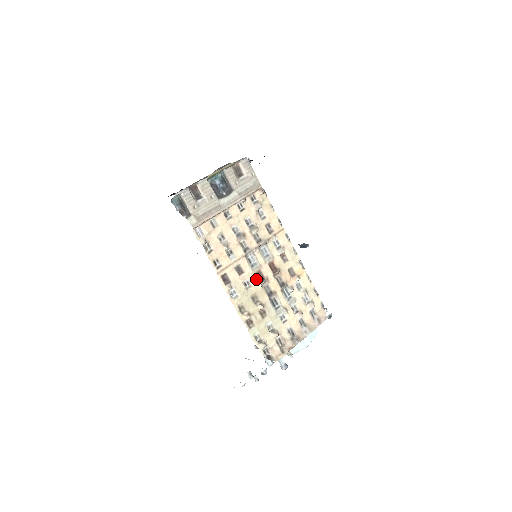
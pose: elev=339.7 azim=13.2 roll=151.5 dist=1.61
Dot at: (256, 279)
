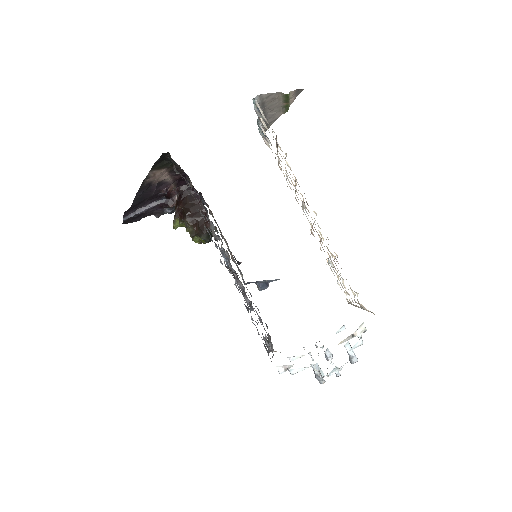
Dot at: occluded
